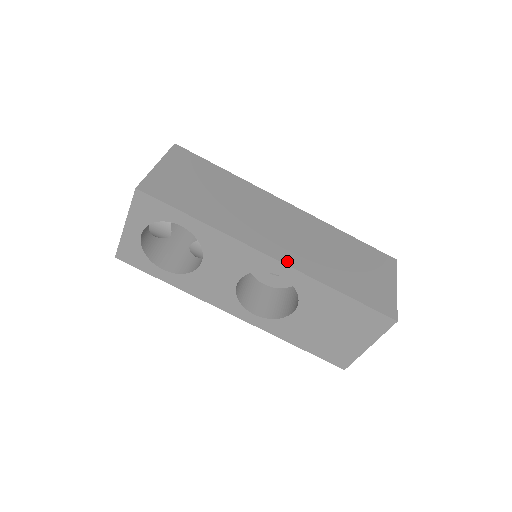
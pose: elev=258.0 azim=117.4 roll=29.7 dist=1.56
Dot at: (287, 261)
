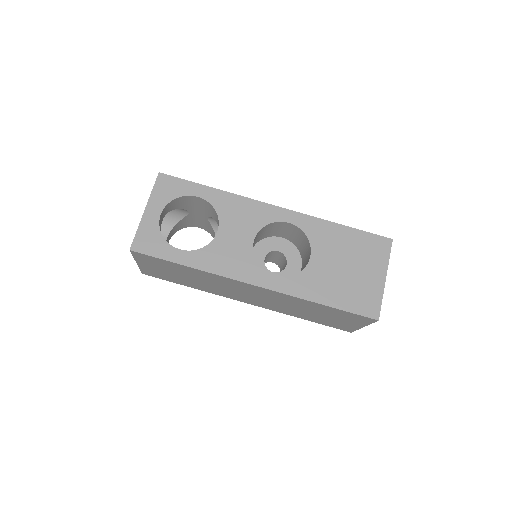
Dot at: (289, 211)
